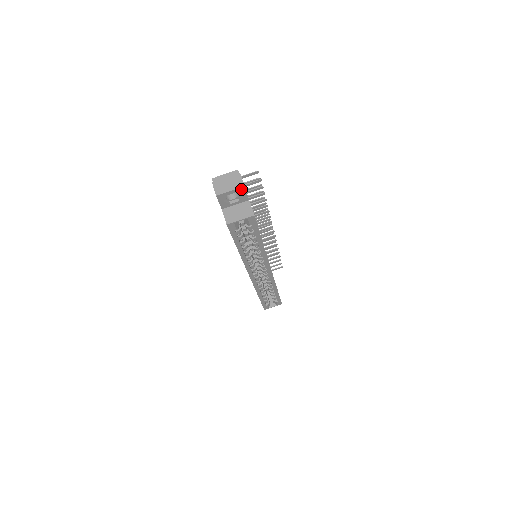
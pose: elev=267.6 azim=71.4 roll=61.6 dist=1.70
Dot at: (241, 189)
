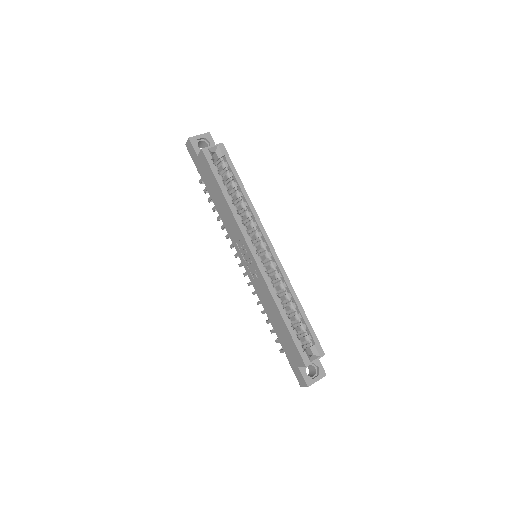
Dot at: (207, 135)
